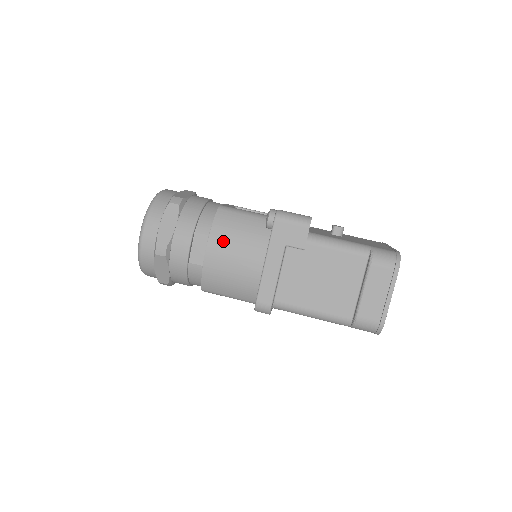
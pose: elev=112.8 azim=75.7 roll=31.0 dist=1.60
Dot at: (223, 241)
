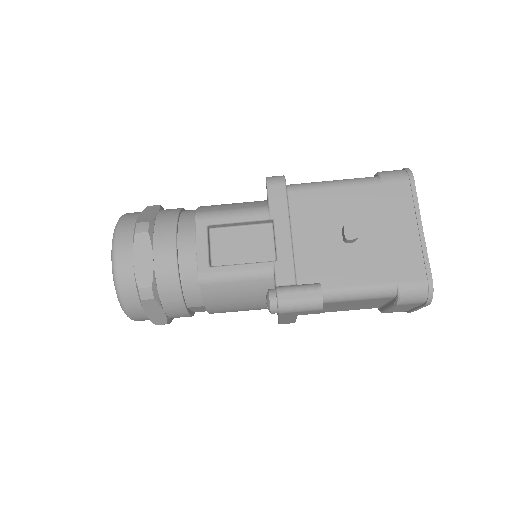
Dot at: (224, 308)
